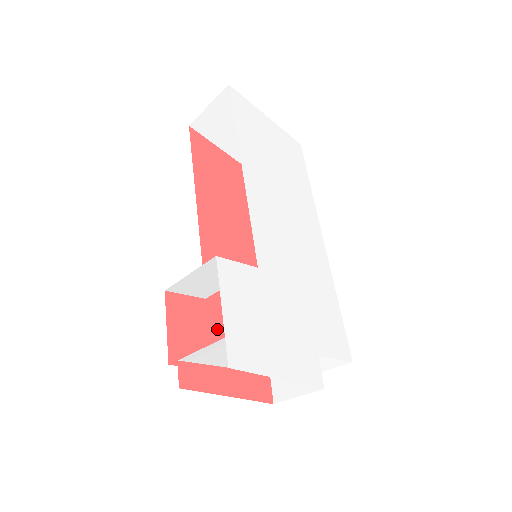
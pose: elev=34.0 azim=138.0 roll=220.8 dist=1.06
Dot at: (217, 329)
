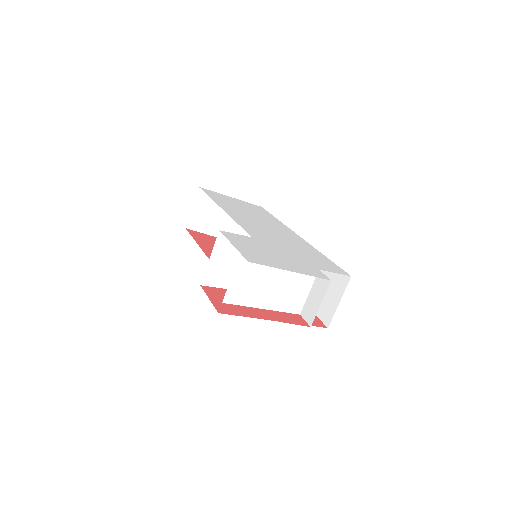
Dot at: occluded
